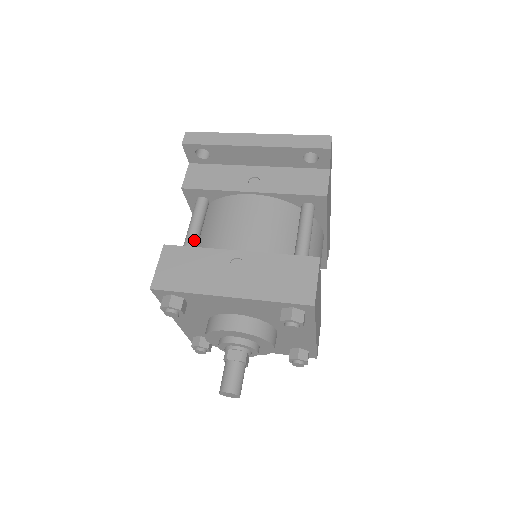
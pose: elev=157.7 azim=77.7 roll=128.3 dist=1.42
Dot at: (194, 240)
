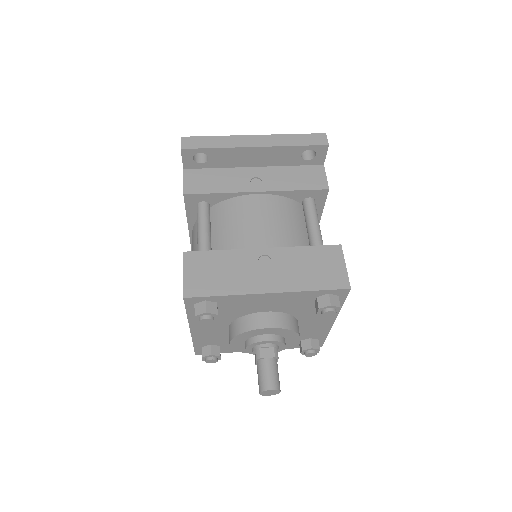
Dot at: (209, 245)
